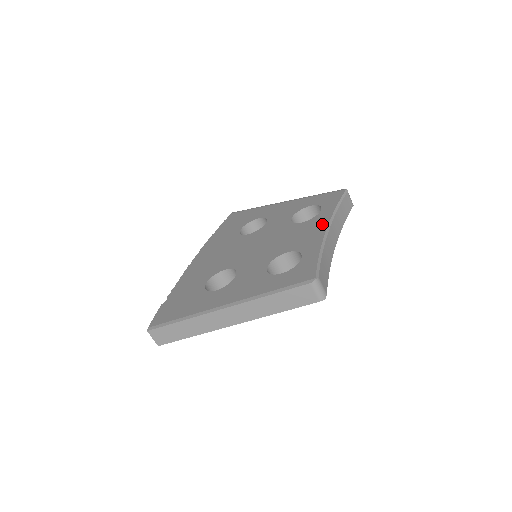
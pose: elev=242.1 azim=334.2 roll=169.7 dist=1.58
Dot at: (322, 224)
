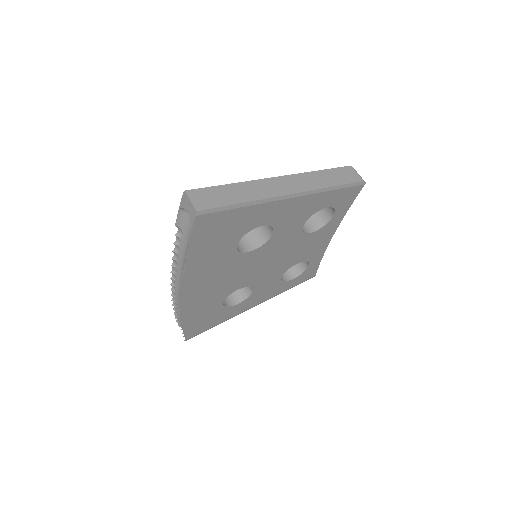
Dot at: occluded
